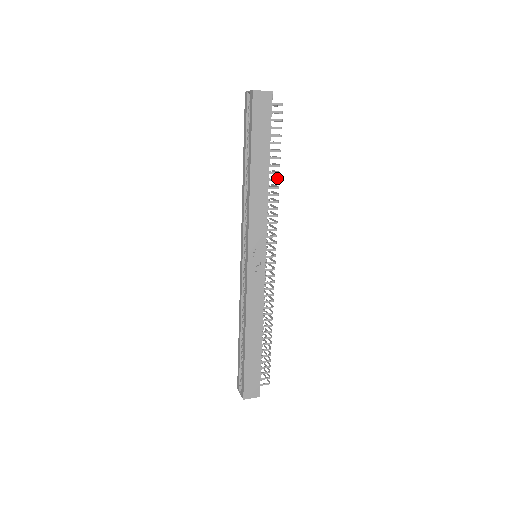
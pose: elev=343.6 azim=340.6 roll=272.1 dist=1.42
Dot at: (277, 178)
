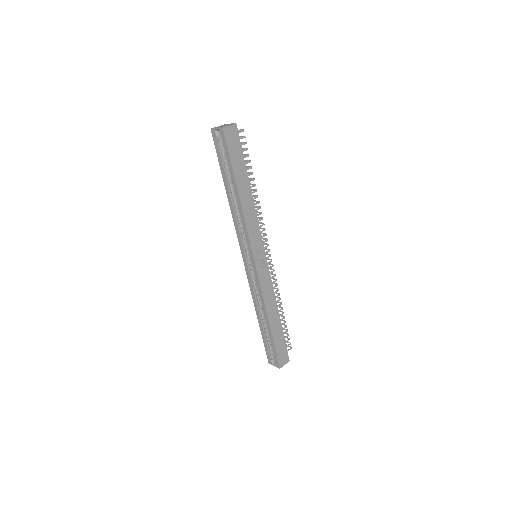
Dot at: (253, 189)
